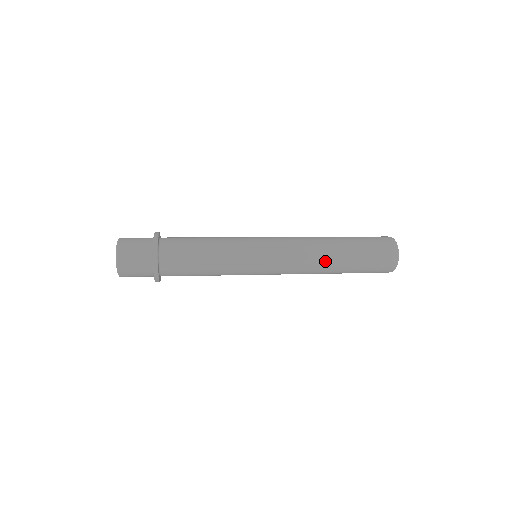
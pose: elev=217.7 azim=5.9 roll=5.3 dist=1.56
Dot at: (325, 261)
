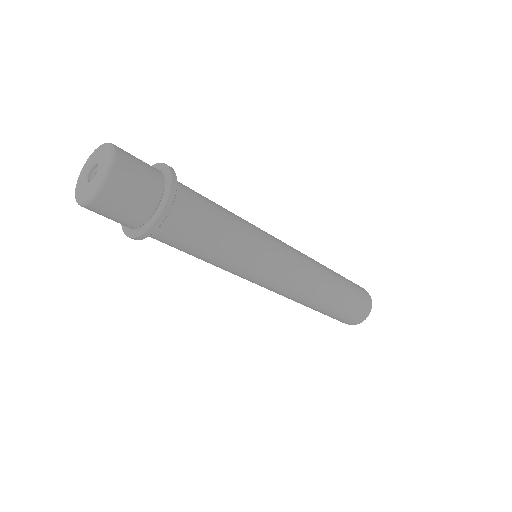
Dot at: (326, 285)
